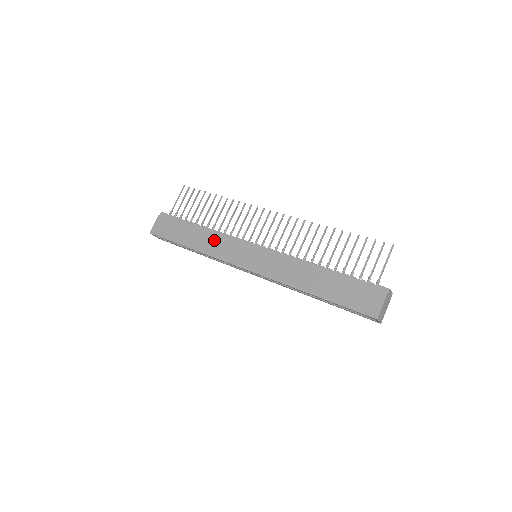
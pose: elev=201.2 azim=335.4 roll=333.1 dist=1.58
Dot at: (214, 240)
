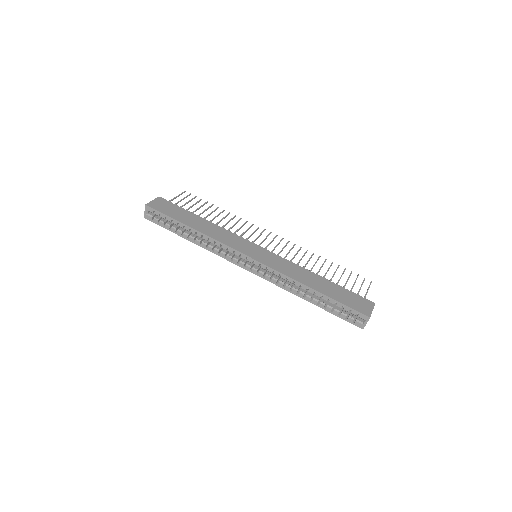
Dot at: (219, 231)
